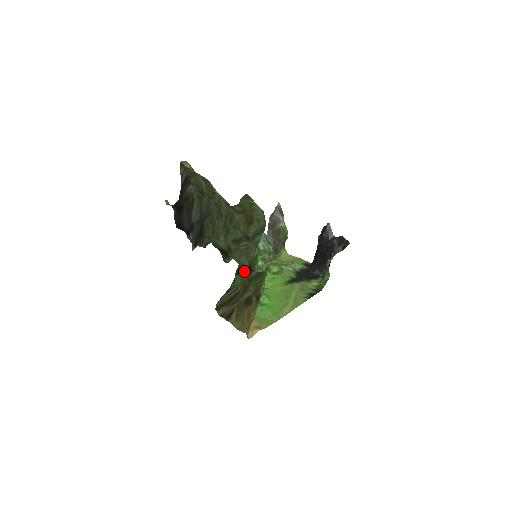
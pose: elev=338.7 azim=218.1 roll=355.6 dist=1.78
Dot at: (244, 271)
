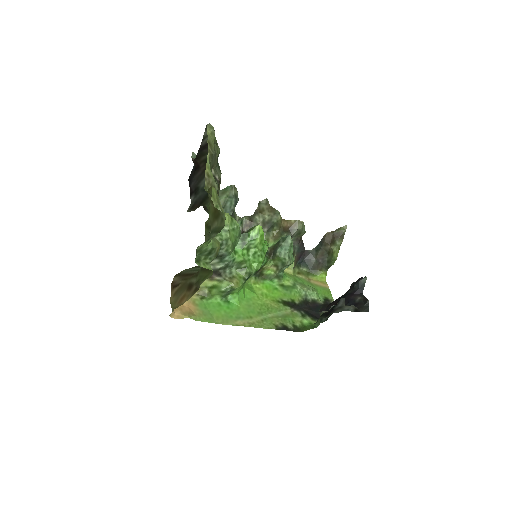
Dot at: occluded
